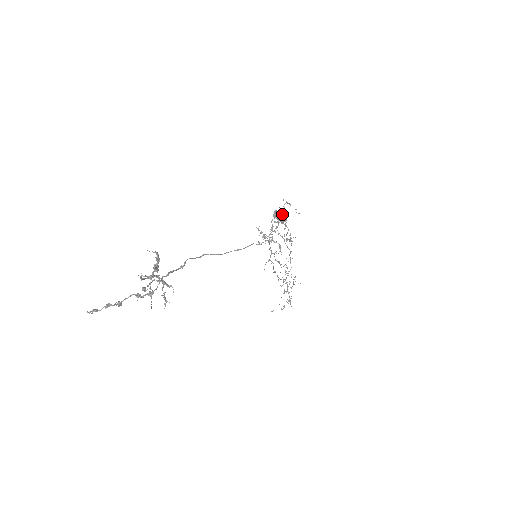
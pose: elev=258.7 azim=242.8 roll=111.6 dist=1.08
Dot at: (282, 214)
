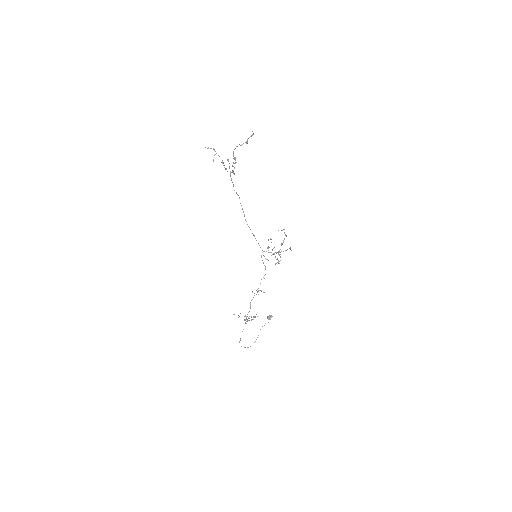
Dot at: (286, 235)
